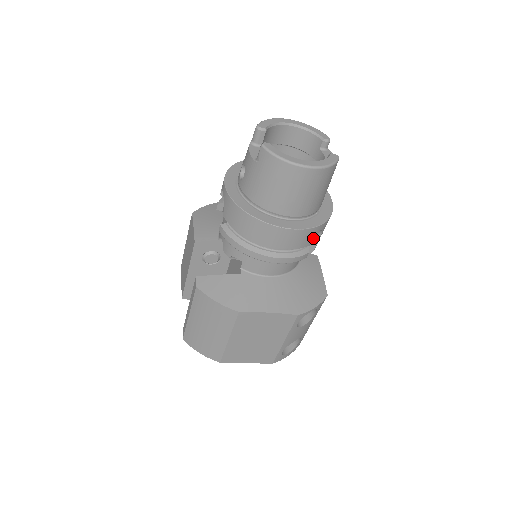
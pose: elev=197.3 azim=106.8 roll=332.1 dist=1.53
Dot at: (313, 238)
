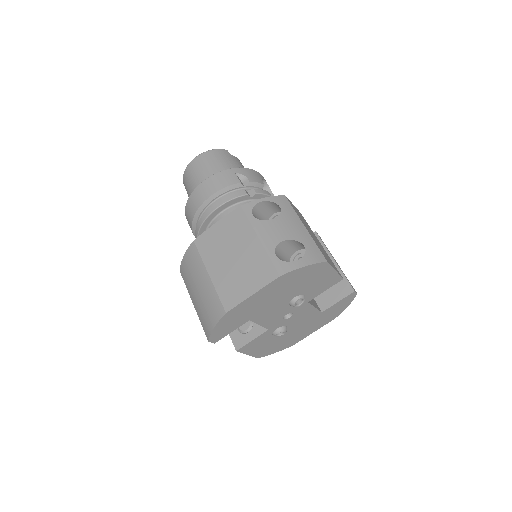
Dot at: (233, 179)
